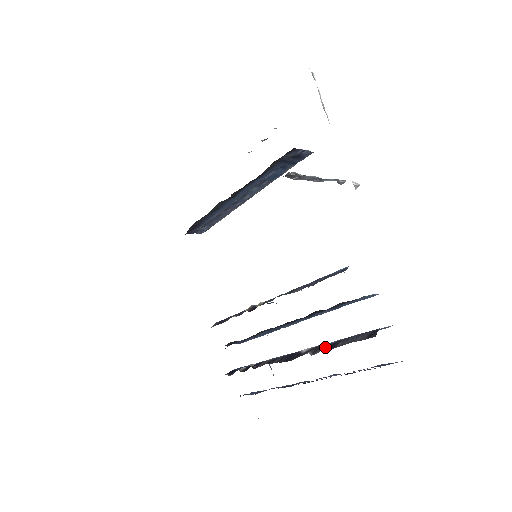
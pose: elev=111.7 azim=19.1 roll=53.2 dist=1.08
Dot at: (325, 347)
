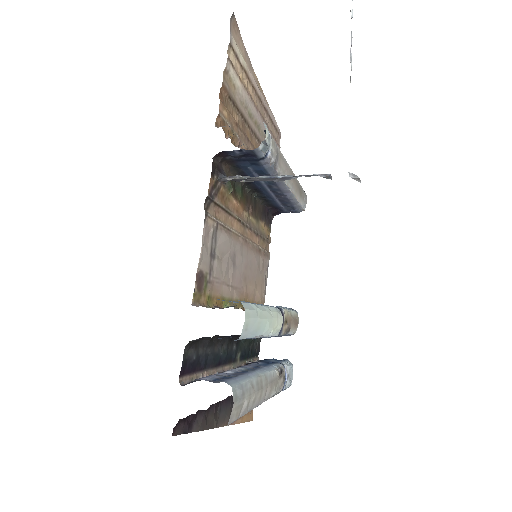
Dot at: occluded
